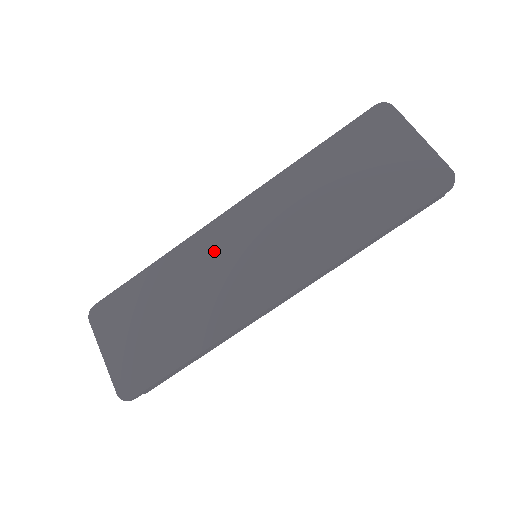
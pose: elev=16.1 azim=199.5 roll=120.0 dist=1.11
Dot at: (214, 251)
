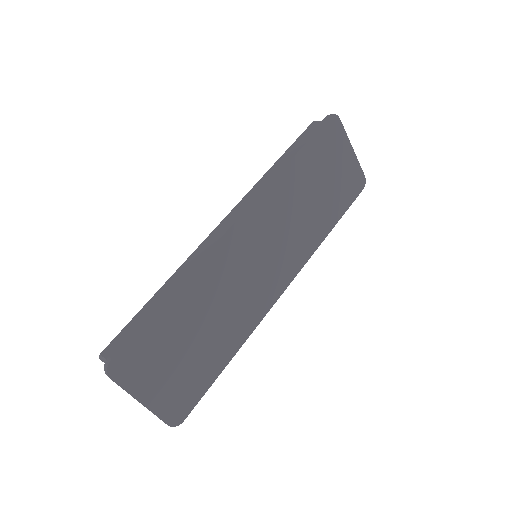
Dot at: (232, 263)
